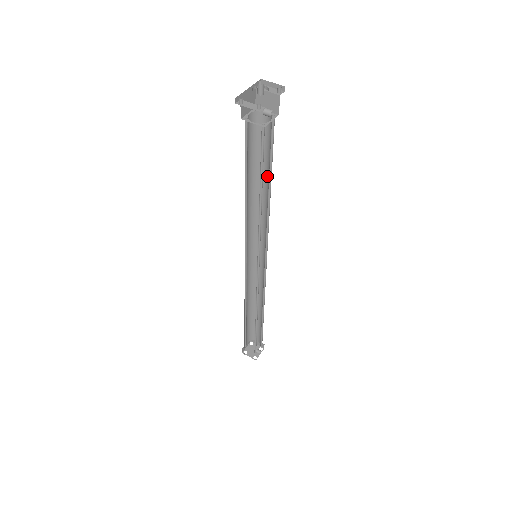
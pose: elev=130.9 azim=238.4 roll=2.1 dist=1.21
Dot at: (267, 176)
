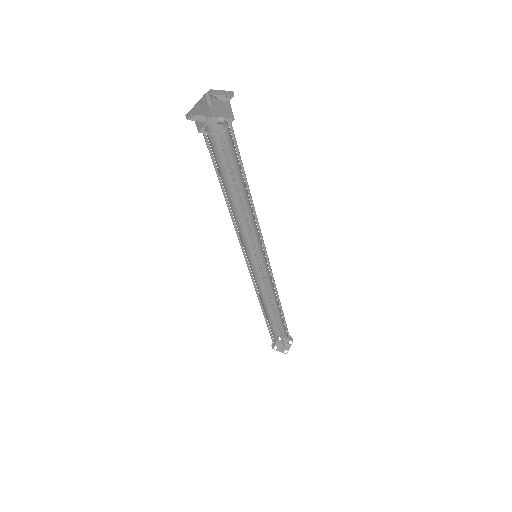
Dot at: (242, 179)
